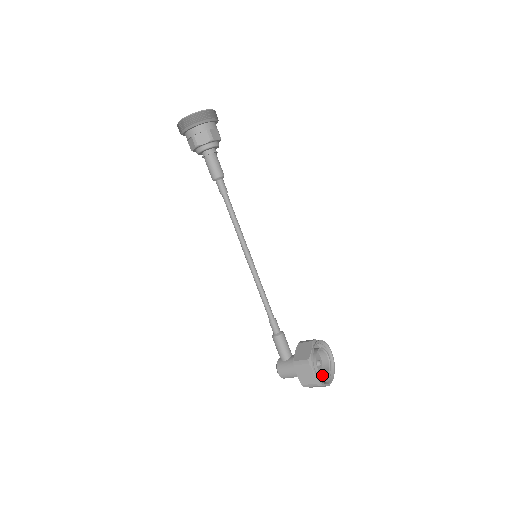
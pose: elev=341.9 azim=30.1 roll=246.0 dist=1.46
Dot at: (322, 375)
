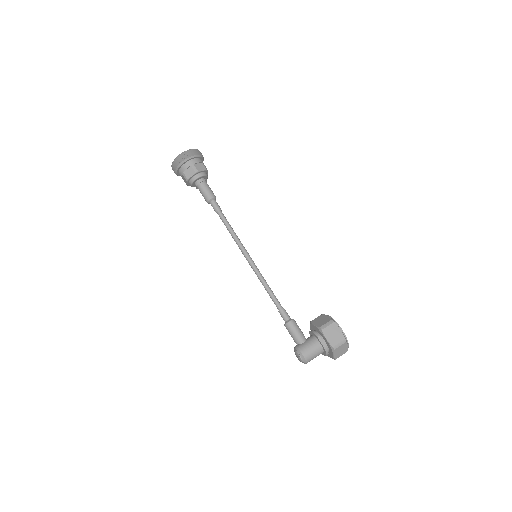
Dot at: occluded
